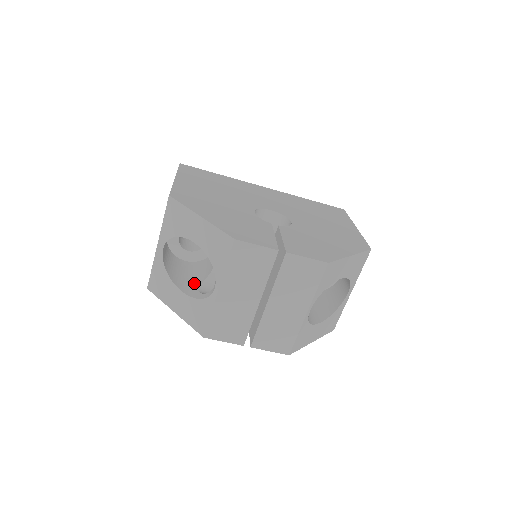
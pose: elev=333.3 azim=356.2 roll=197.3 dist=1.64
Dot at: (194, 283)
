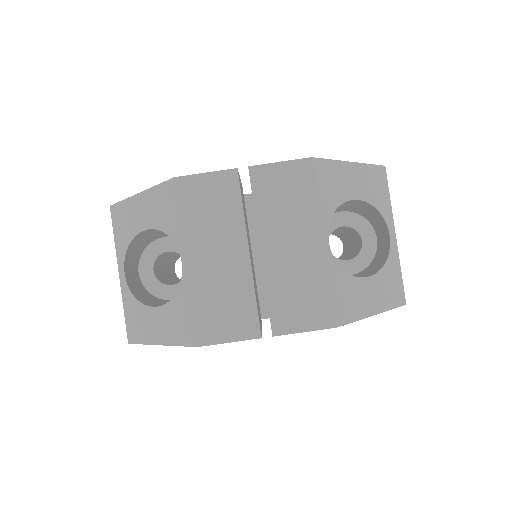
Dot at: occluded
